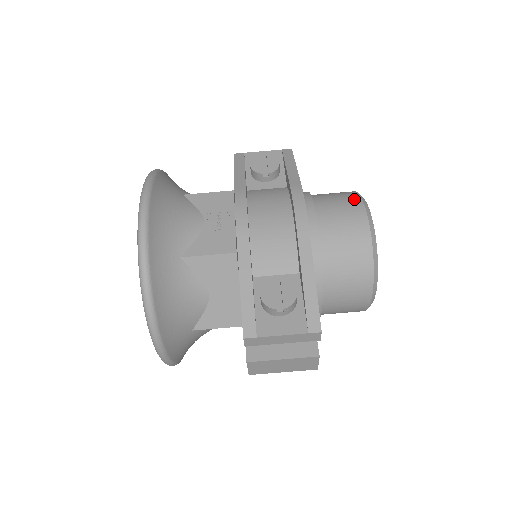
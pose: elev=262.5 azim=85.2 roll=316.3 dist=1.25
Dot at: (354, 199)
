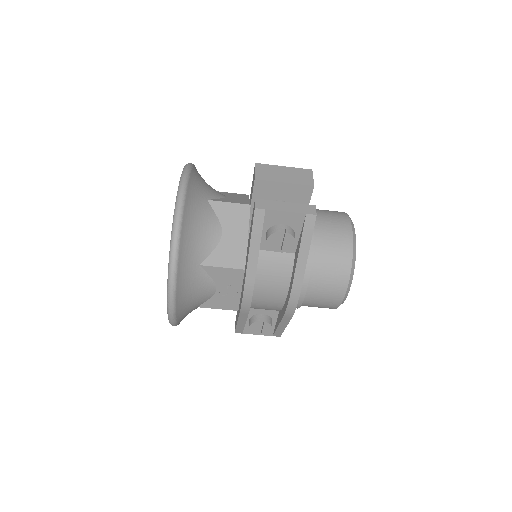
Dot at: (342, 286)
